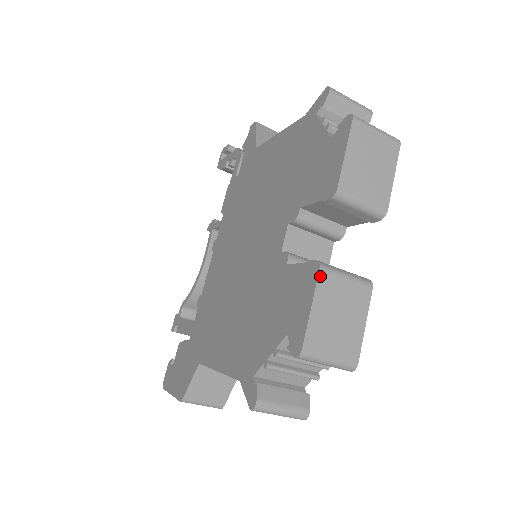
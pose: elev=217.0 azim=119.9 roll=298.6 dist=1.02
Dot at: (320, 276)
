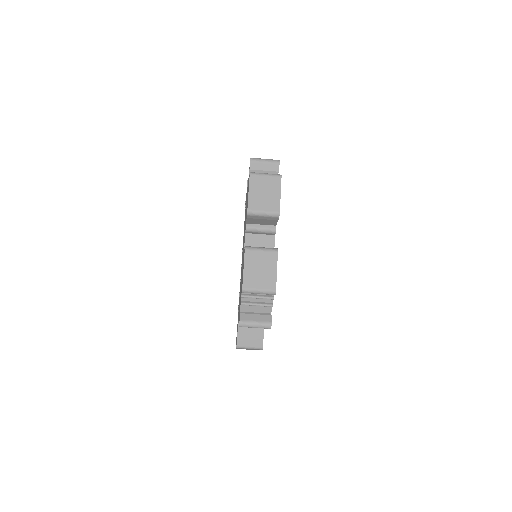
Dot at: (246, 253)
